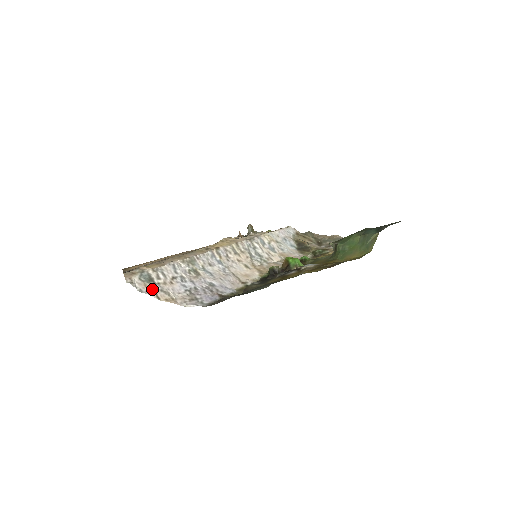
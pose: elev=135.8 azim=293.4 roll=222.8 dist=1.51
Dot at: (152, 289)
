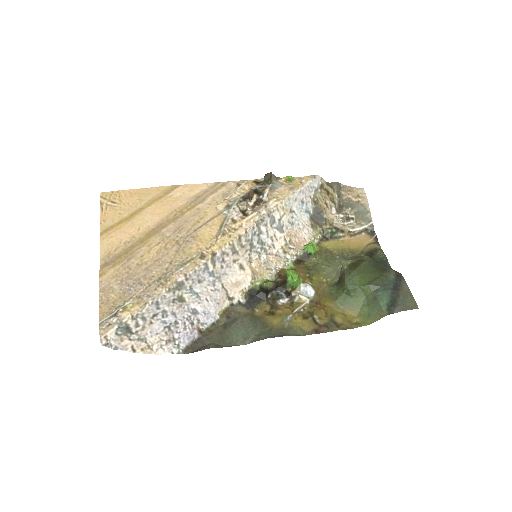
Dot at: (128, 342)
